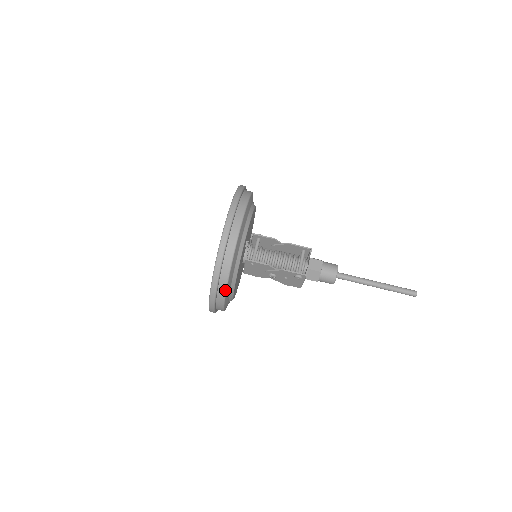
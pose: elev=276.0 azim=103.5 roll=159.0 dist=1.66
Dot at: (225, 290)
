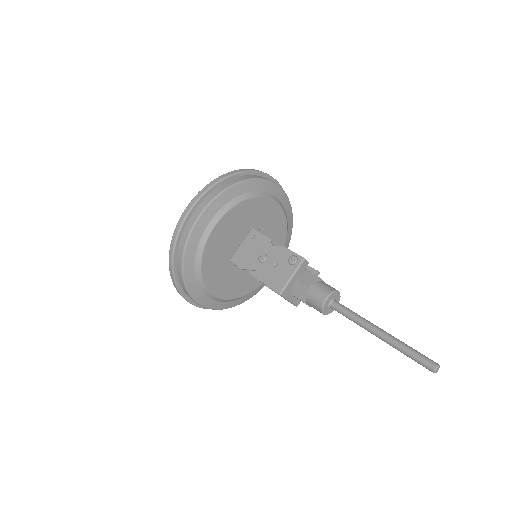
Dot at: (225, 189)
